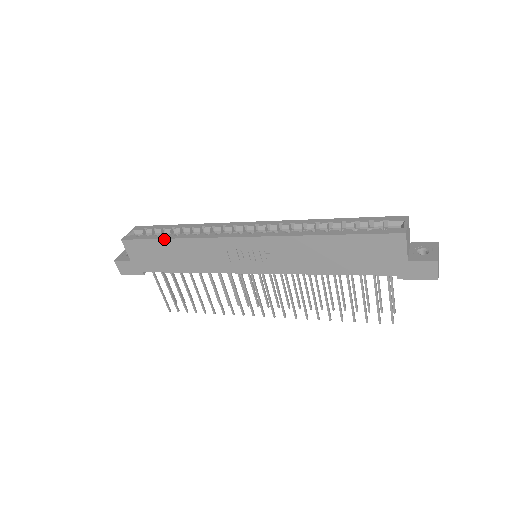
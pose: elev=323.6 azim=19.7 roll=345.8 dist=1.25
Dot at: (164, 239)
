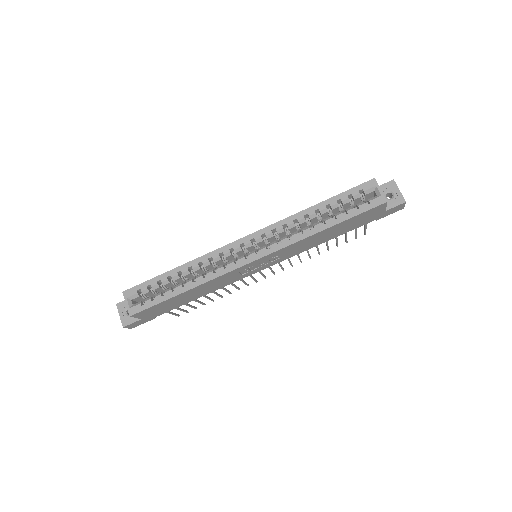
Dot at: (177, 296)
